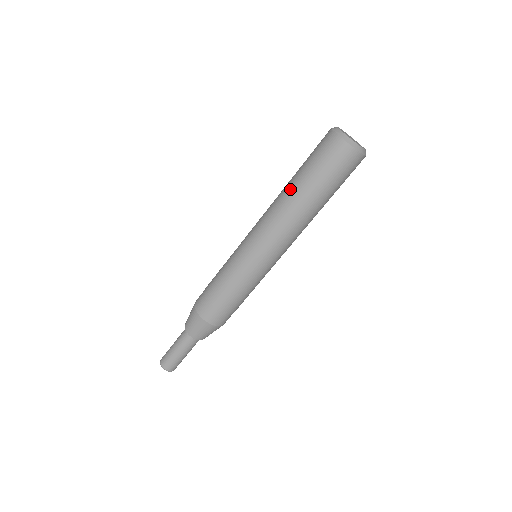
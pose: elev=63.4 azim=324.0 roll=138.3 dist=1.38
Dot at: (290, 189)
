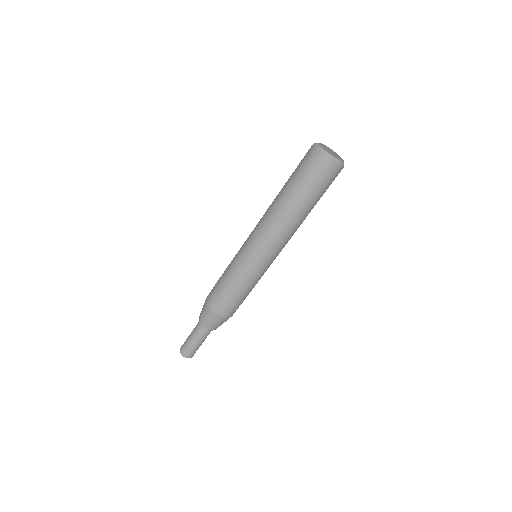
Dot at: (281, 199)
